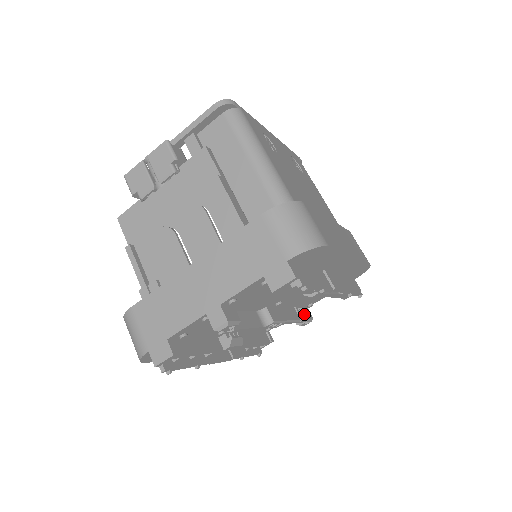
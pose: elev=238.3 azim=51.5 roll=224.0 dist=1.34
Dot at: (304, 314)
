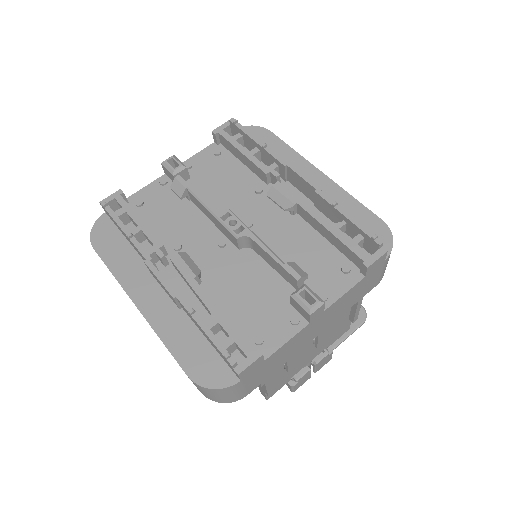
Dot at: (294, 265)
